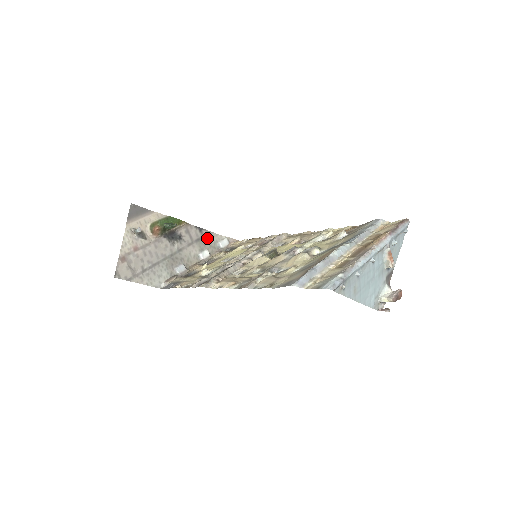
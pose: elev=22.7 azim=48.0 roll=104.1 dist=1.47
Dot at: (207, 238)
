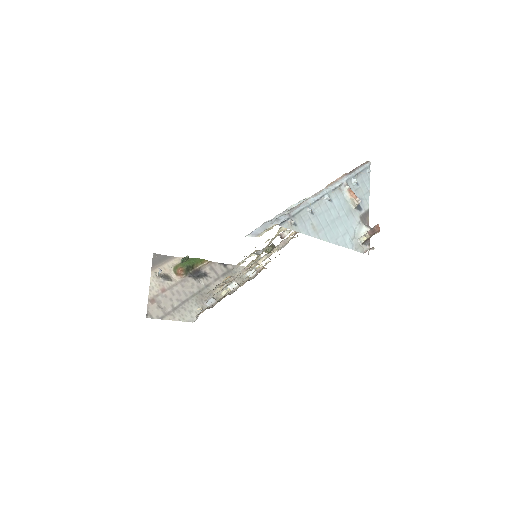
Dot at: (233, 271)
